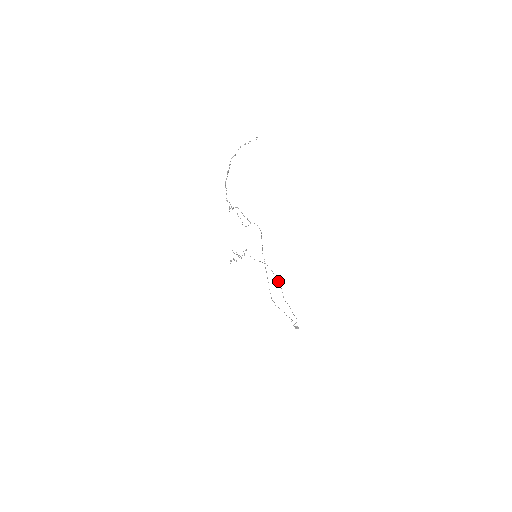
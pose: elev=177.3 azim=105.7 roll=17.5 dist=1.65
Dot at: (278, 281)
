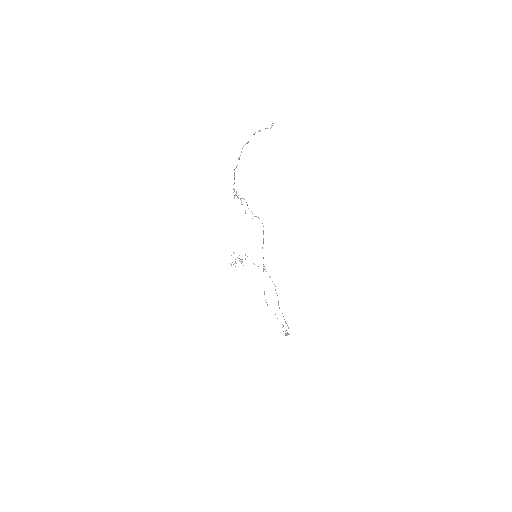
Dot at: occluded
